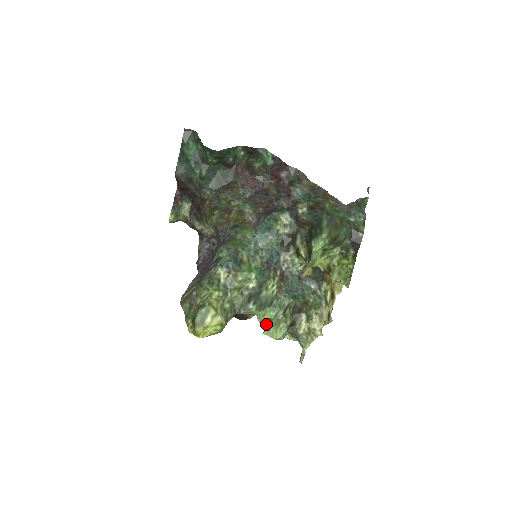
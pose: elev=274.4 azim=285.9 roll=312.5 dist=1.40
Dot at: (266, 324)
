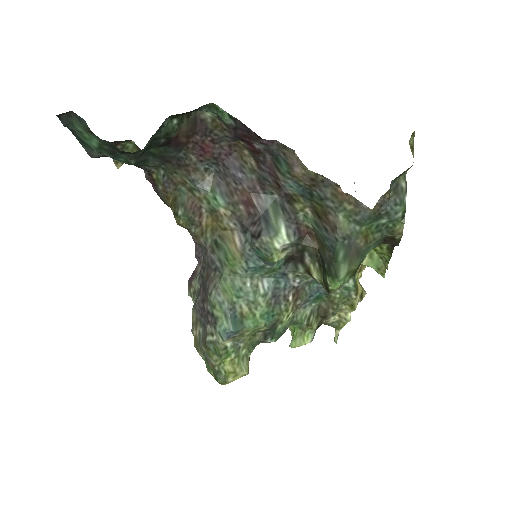
Dot at: (290, 329)
